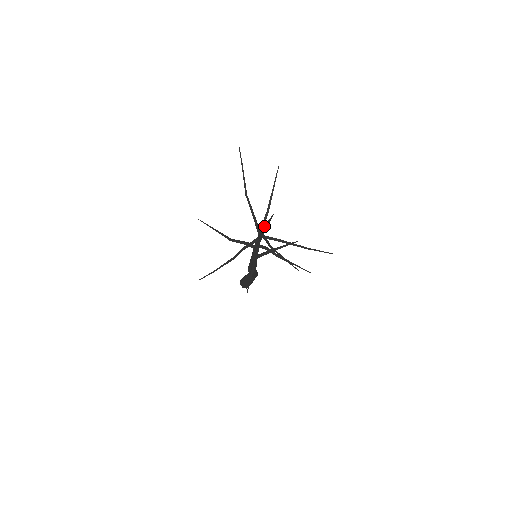
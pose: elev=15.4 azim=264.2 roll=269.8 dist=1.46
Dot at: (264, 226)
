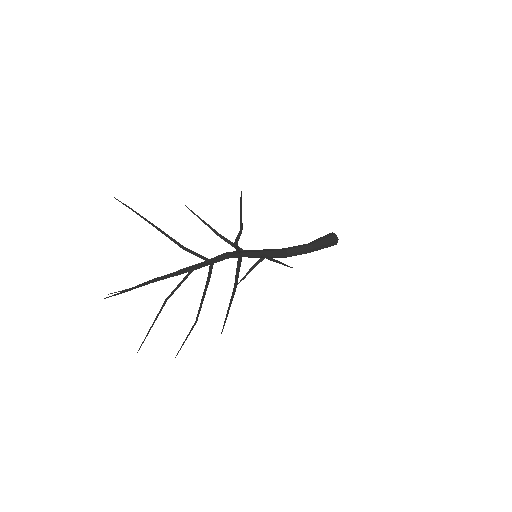
Dot at: occluded
